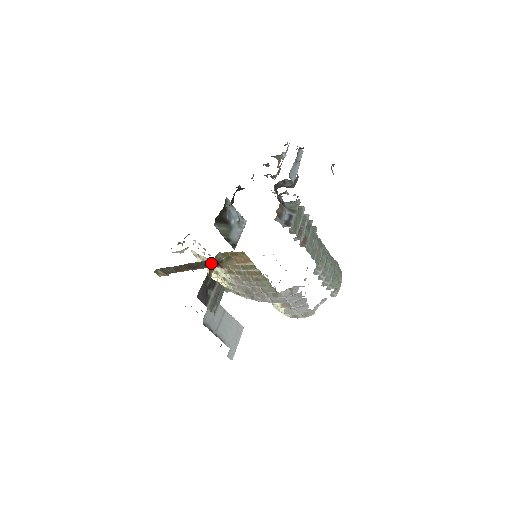
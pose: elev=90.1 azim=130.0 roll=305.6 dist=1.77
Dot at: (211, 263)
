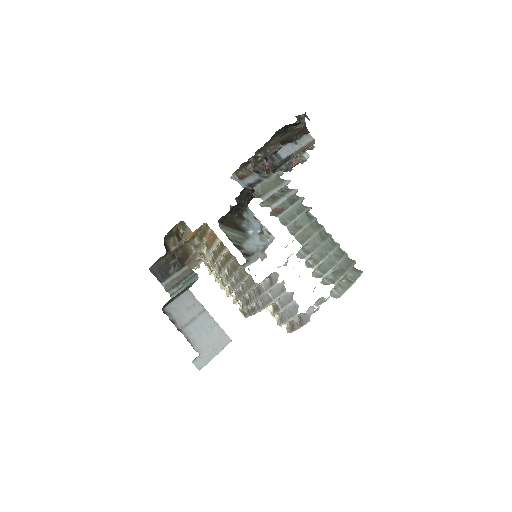
Dot at: (175, 238)
